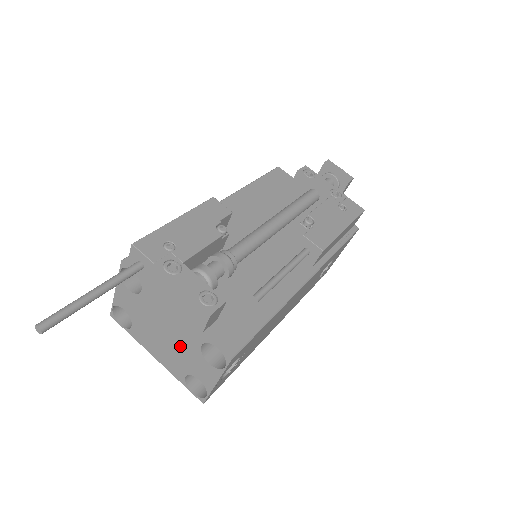
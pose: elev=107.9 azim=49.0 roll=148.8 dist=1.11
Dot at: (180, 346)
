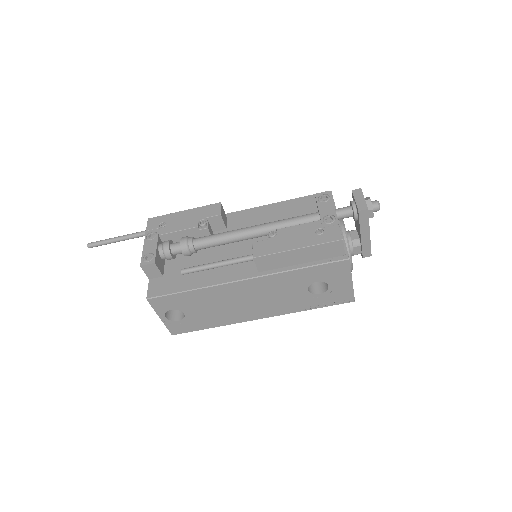
Dot at: occluded
